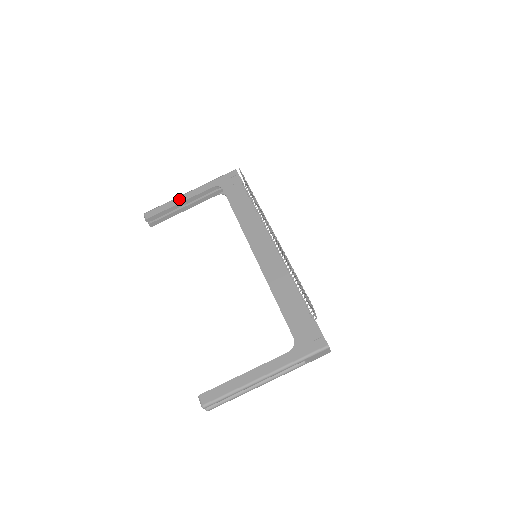
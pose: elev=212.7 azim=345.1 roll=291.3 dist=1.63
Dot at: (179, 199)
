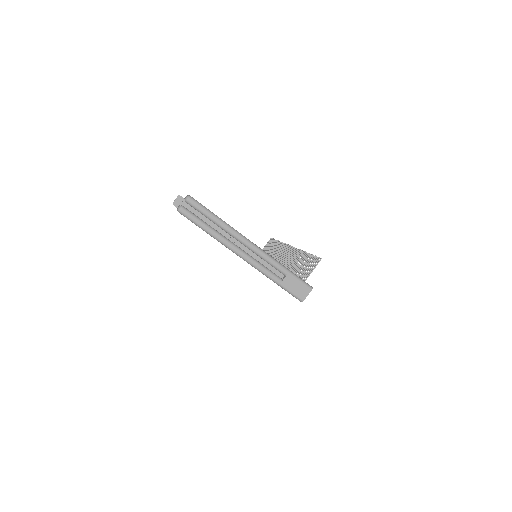
Dot at: occluded
